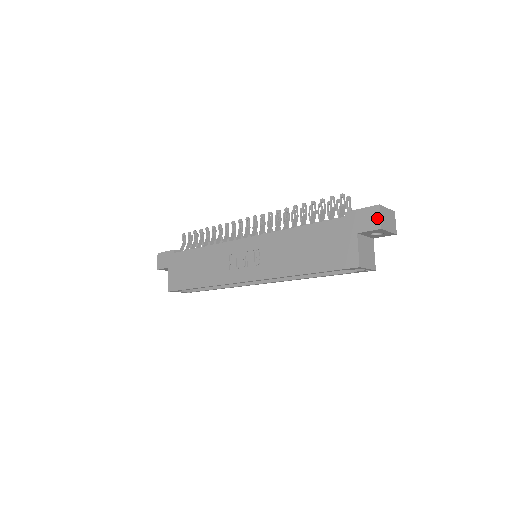
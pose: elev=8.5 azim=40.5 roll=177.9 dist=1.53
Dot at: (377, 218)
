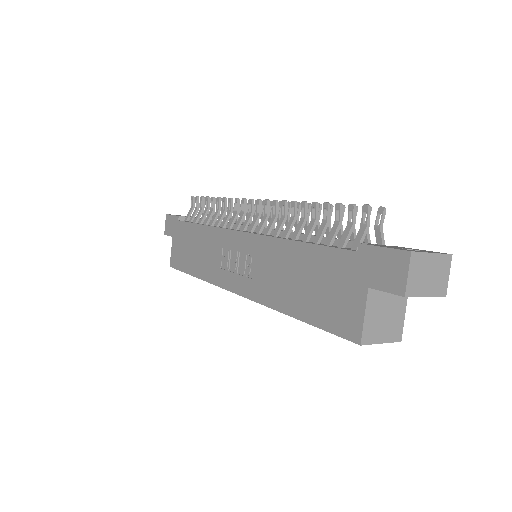
Dot at: (402, 275)
